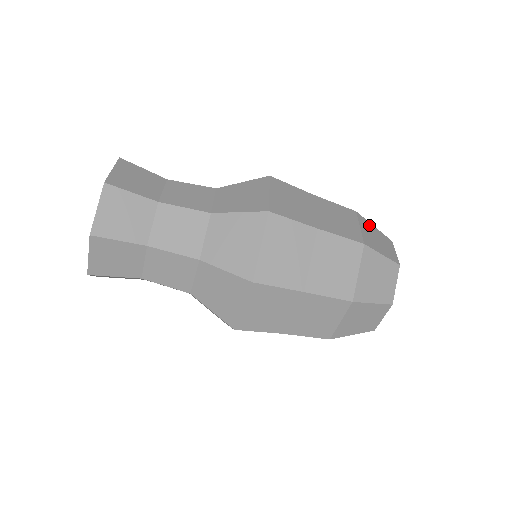
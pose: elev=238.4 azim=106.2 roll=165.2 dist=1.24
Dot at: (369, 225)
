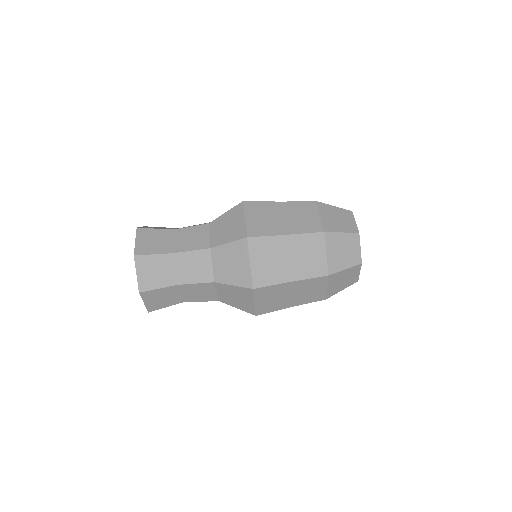
Dot at: occluded
